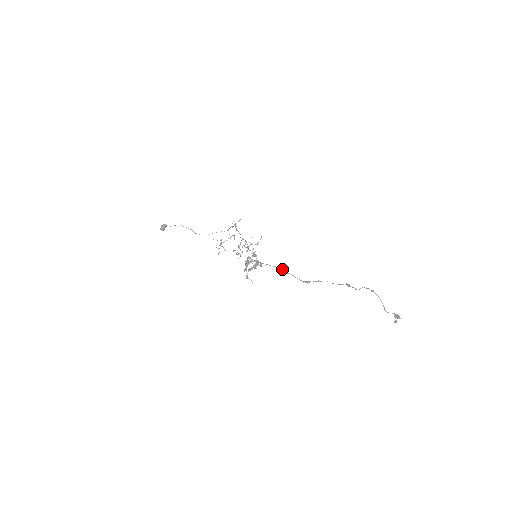
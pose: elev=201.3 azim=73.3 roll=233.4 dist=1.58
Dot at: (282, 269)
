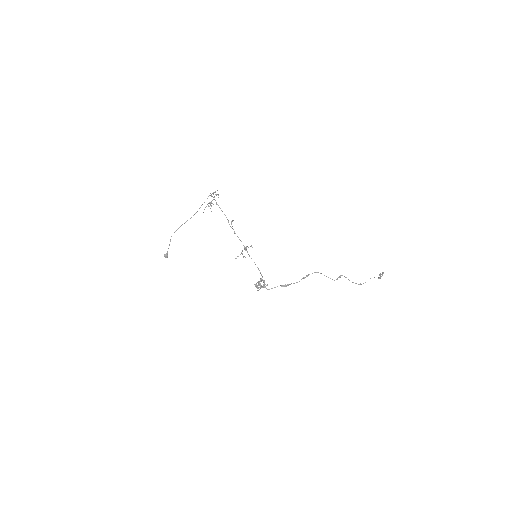
Dot at: occluded
